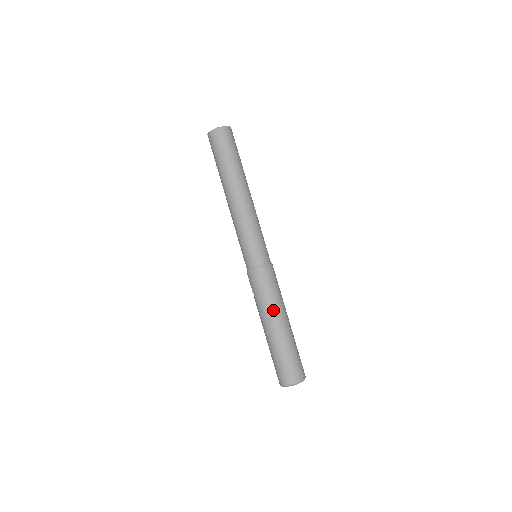
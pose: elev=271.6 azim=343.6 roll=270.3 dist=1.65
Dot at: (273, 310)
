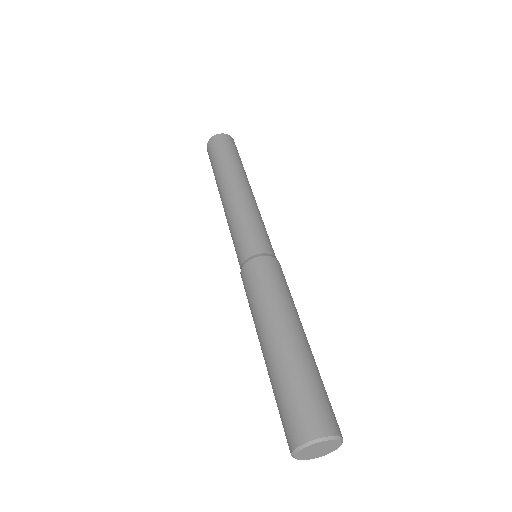
Dot at: (268, 314)
